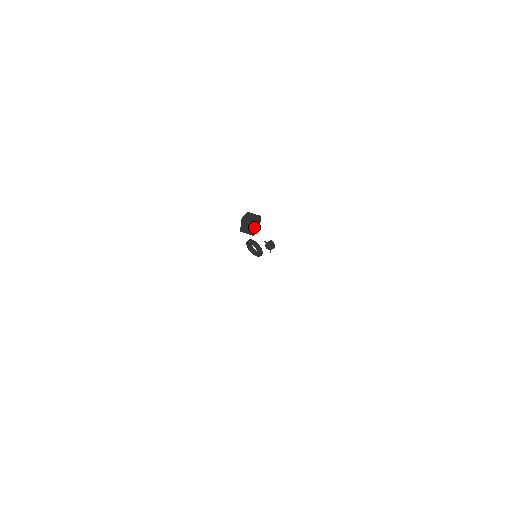
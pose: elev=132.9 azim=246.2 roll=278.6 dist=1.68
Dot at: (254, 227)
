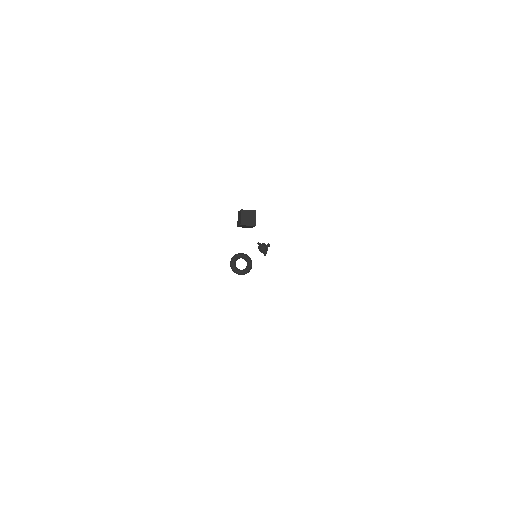
Dot at: occluded
